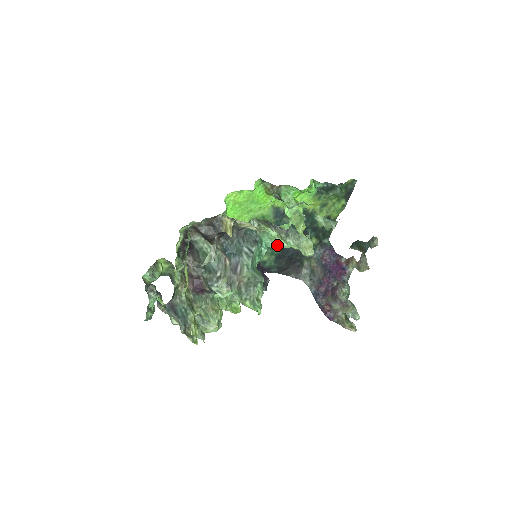
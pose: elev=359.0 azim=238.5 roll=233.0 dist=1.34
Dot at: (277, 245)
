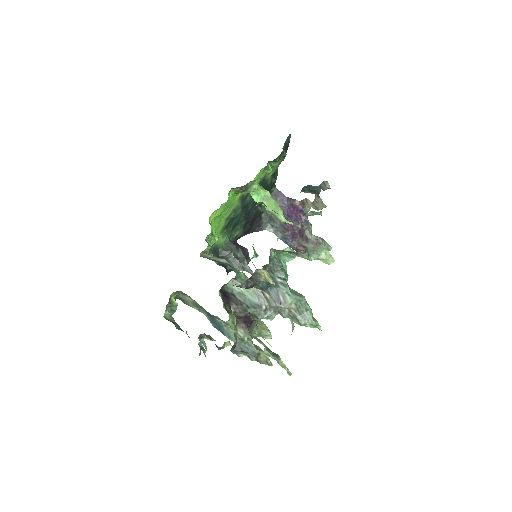
Dot at: (292, 257)
